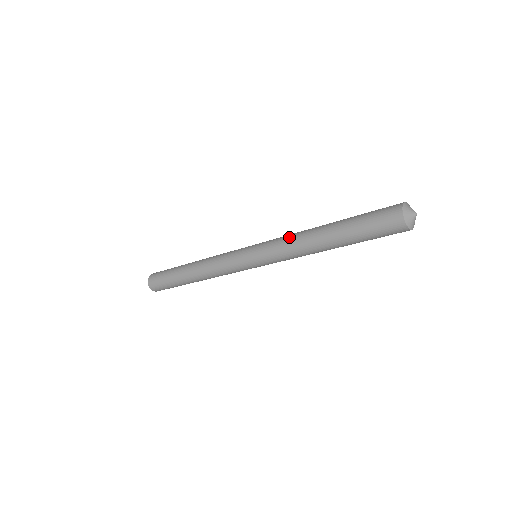
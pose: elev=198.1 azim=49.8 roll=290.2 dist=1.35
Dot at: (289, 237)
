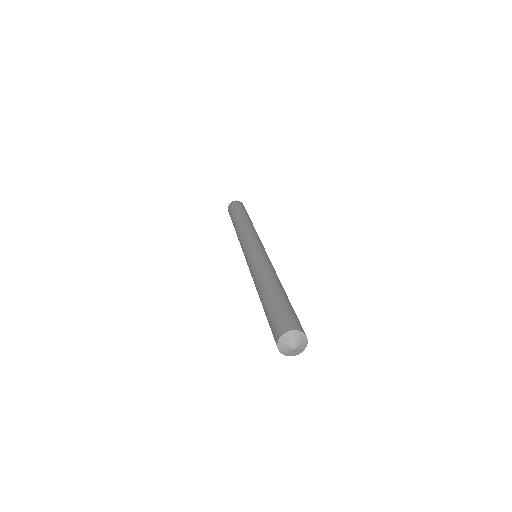
Dot at: occluded
